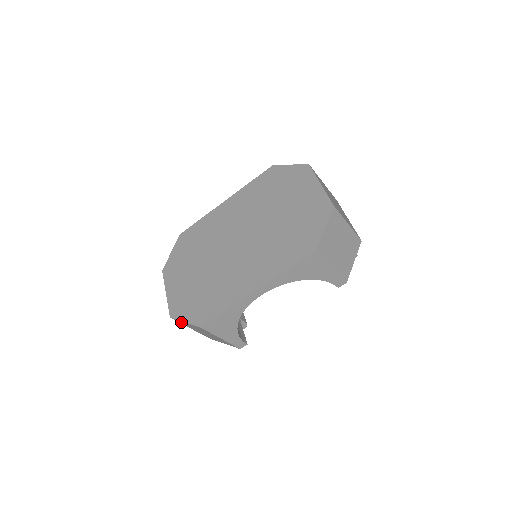
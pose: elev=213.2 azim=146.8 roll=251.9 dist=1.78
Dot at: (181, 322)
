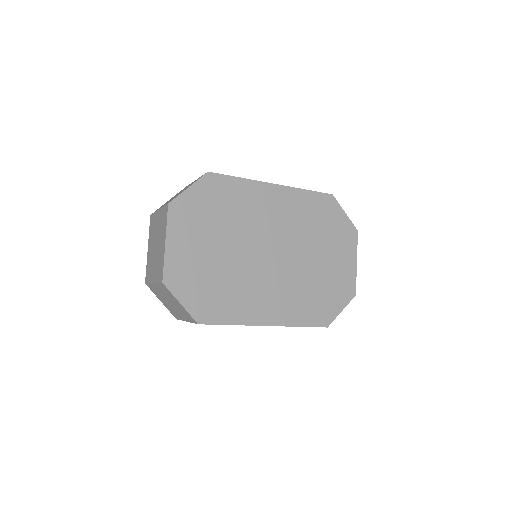
Dot at: (167, 291)
